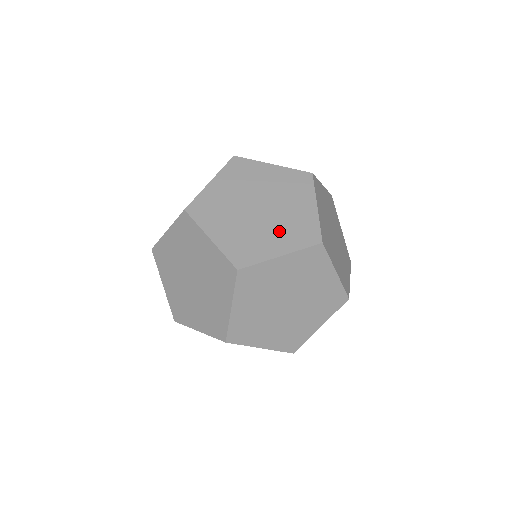
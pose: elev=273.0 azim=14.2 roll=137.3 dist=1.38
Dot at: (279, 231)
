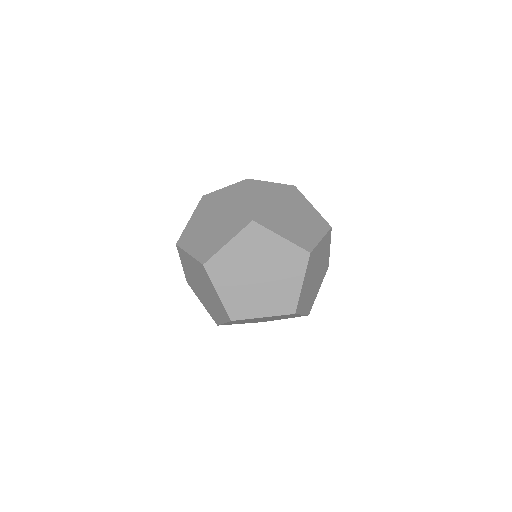
Dot at: (291, 228)
